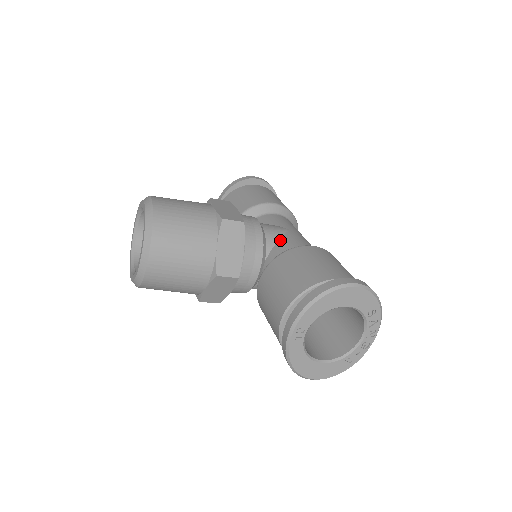
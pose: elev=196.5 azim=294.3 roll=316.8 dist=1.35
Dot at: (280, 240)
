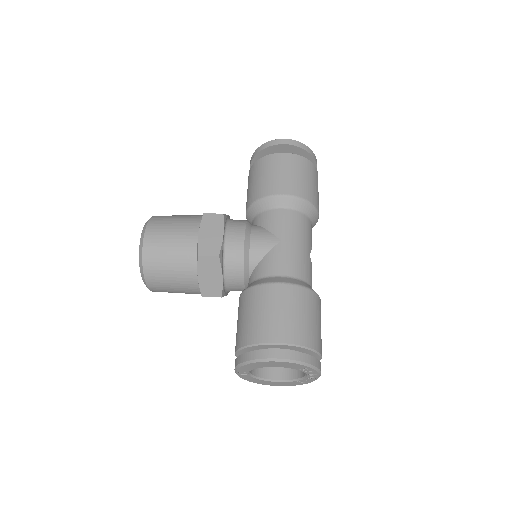
Dot at: (263, 259)
